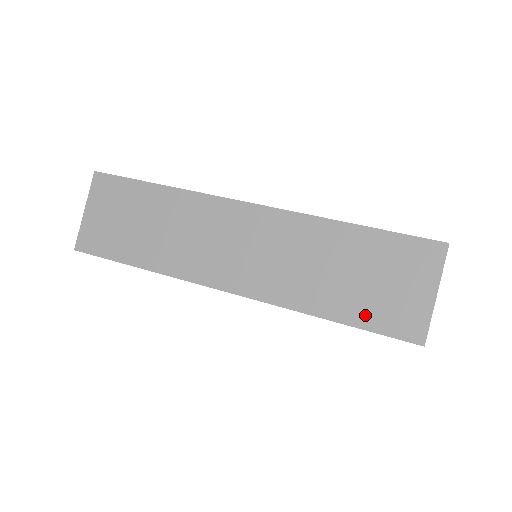
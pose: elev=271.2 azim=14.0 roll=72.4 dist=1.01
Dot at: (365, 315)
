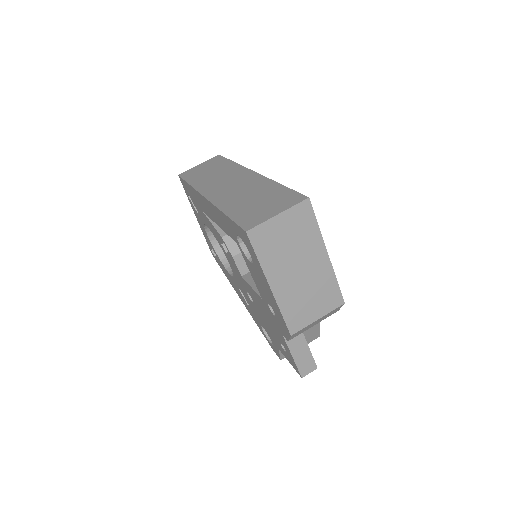
Dot at: (240, 215)
